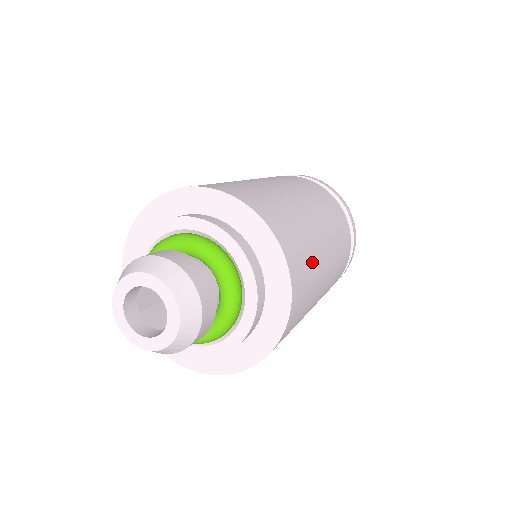
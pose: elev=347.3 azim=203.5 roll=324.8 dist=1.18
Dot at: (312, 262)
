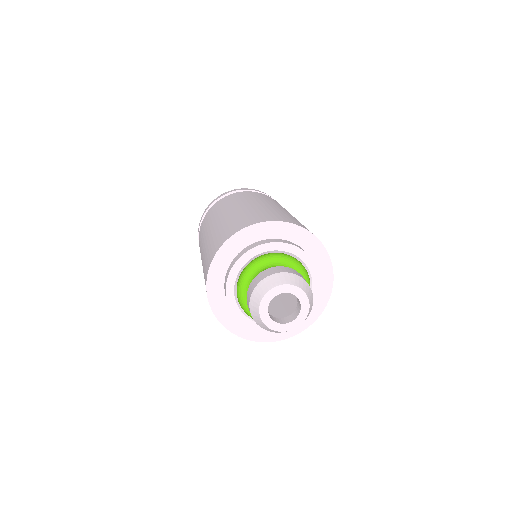
Dot at: occluded
